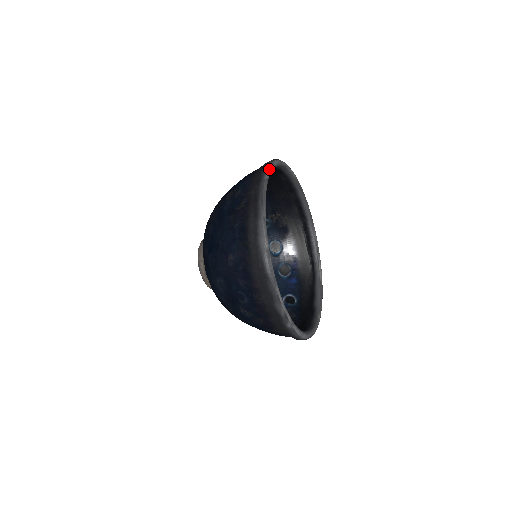
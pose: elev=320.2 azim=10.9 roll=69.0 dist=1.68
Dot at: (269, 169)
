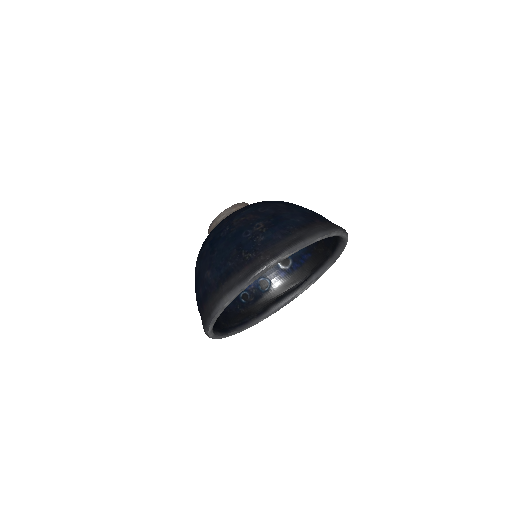
Dot at: (297, 250)
